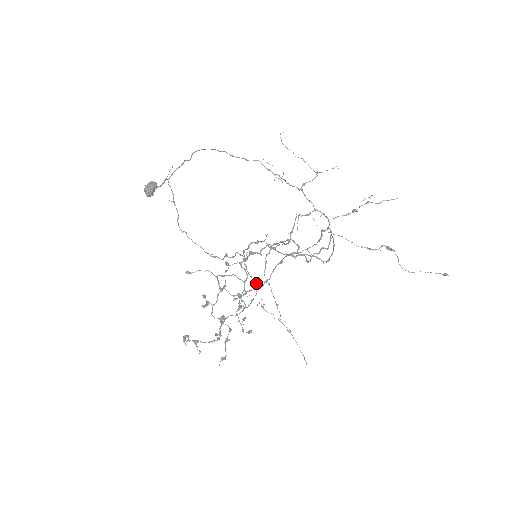
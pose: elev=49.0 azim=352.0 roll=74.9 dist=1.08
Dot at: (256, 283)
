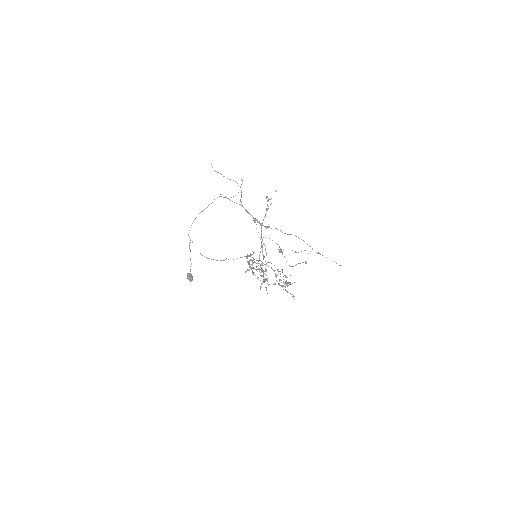
Dot at: (271, 263)
